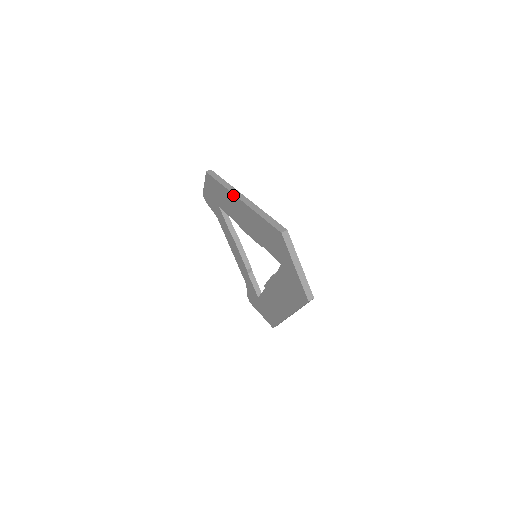
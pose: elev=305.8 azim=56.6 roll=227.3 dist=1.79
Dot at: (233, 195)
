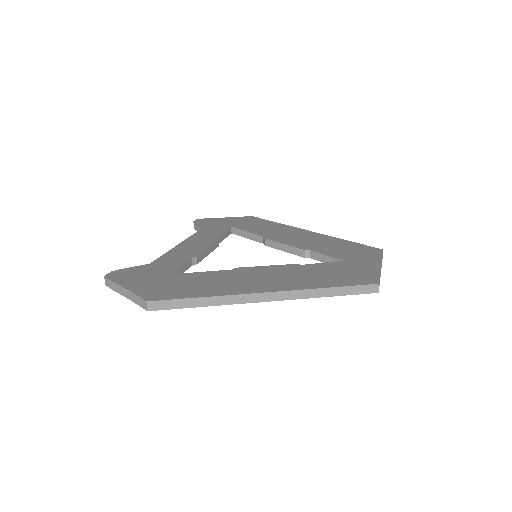
Dot at: occluded
